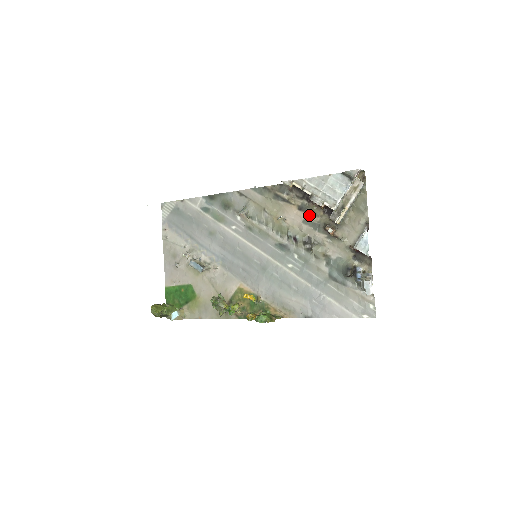
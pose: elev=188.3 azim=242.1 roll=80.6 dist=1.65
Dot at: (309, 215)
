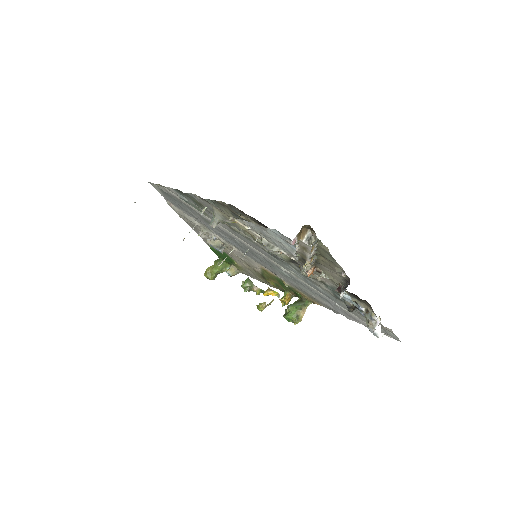
Dot at: occluded
